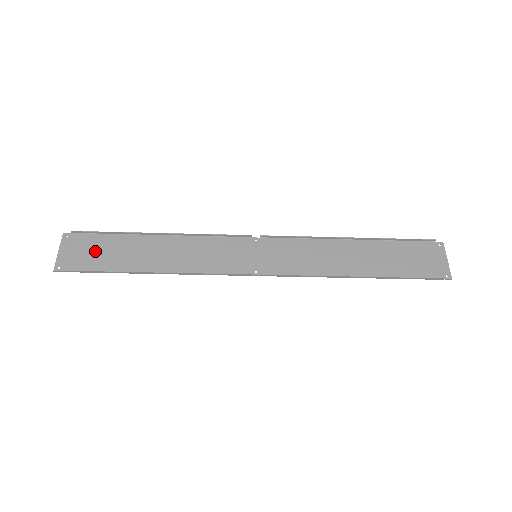
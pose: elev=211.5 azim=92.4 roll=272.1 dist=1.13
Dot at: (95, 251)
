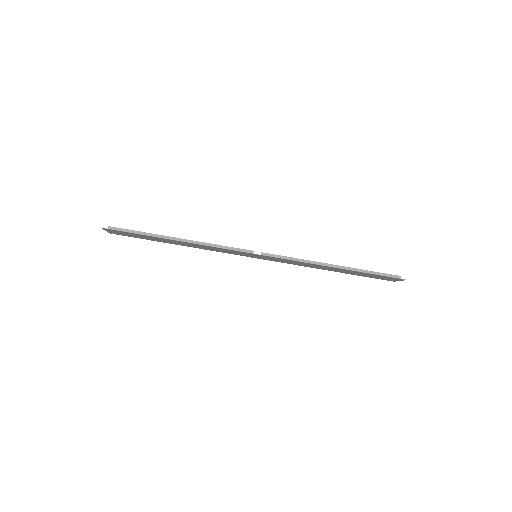
Dot at: (134, 235)
